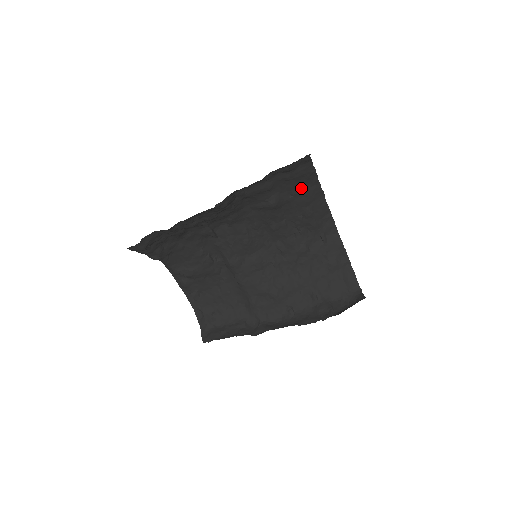
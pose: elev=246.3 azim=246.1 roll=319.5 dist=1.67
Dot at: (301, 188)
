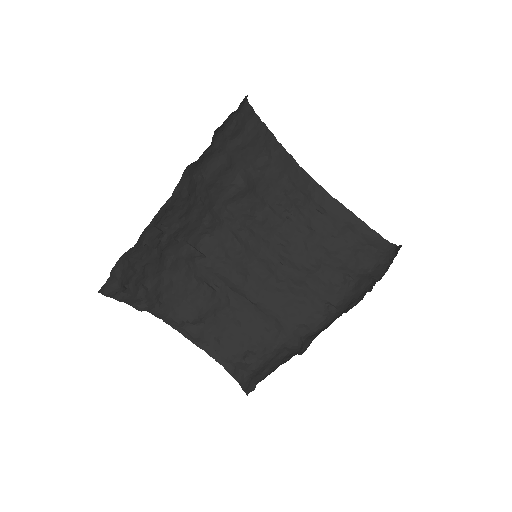
Dot at: (264, 156)
